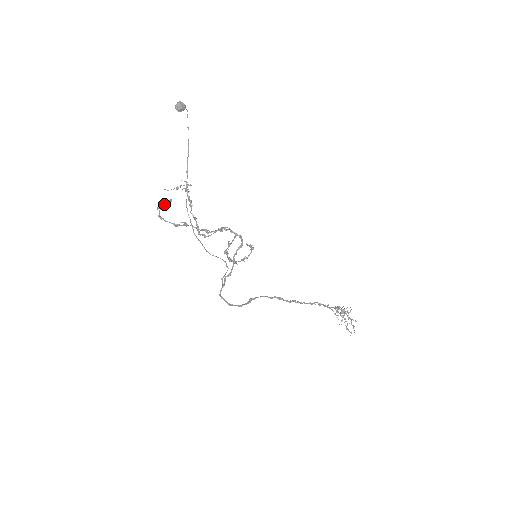
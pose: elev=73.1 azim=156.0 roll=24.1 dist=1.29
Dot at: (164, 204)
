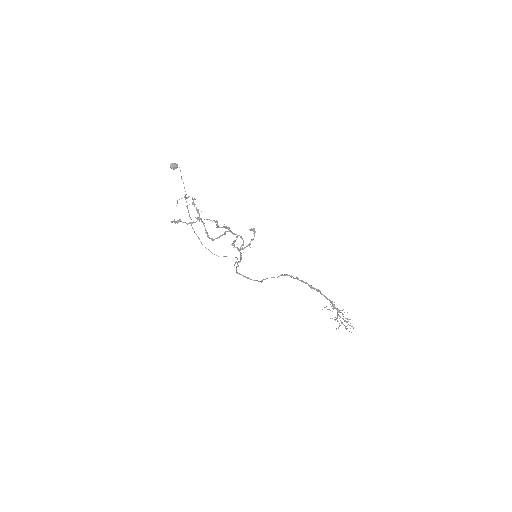
Dot at: occluded
